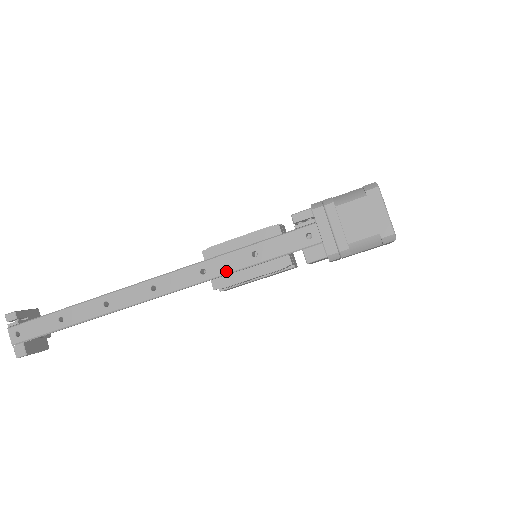
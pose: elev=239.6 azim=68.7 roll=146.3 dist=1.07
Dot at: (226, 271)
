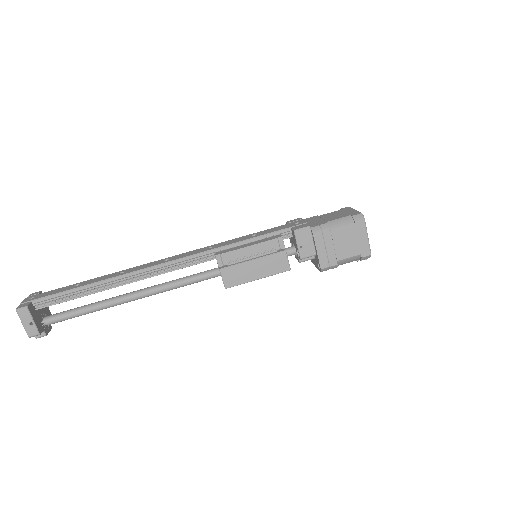
Dot at: (229, 244)
